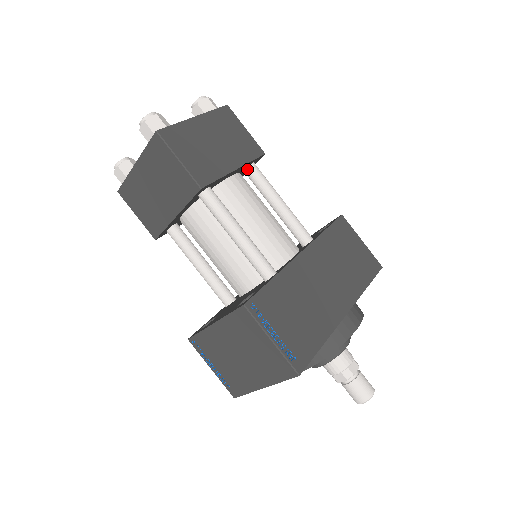
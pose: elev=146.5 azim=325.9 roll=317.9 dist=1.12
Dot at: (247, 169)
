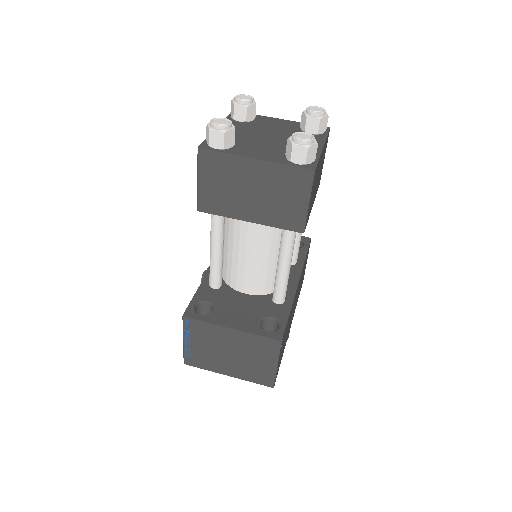
Dot at: occluded
